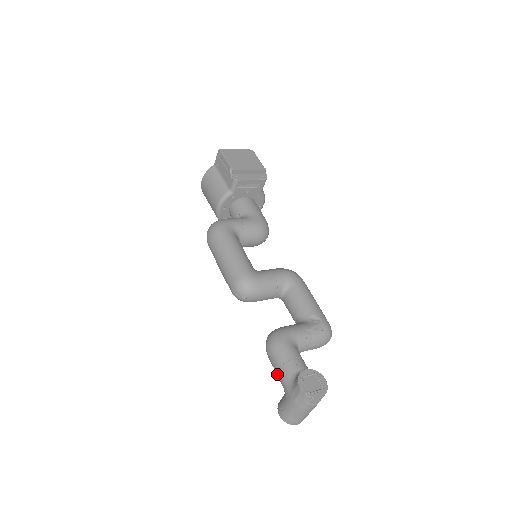
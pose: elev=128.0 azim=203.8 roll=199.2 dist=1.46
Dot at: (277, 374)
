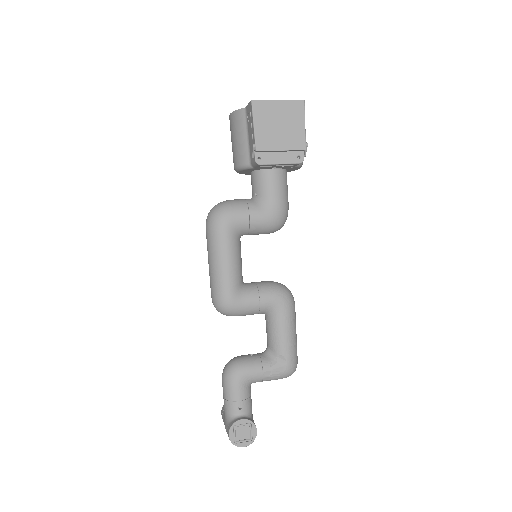
Dot at: occluded
